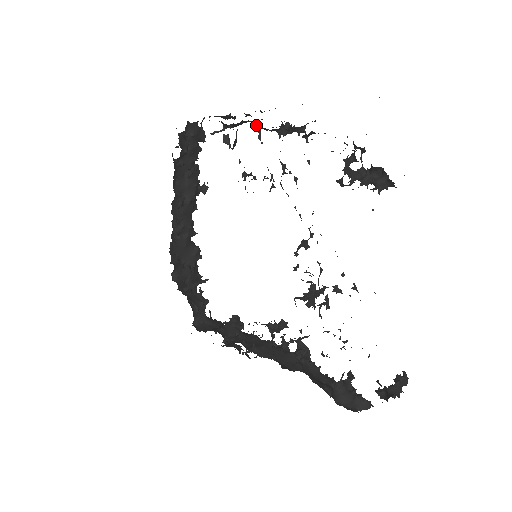
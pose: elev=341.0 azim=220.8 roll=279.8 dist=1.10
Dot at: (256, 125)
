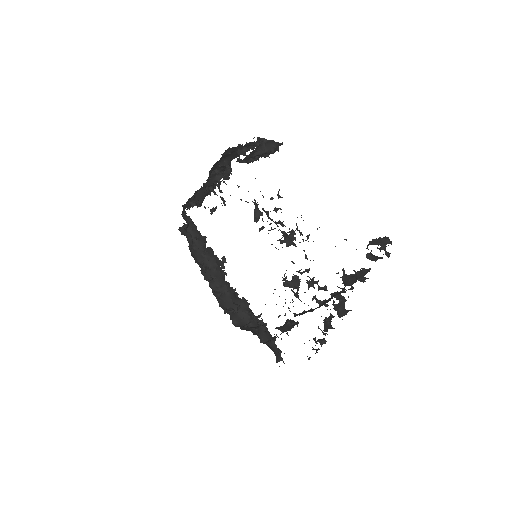
Dot at: (209, 190)
